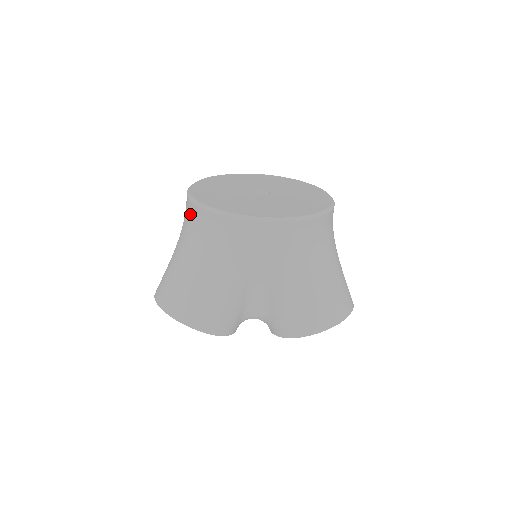
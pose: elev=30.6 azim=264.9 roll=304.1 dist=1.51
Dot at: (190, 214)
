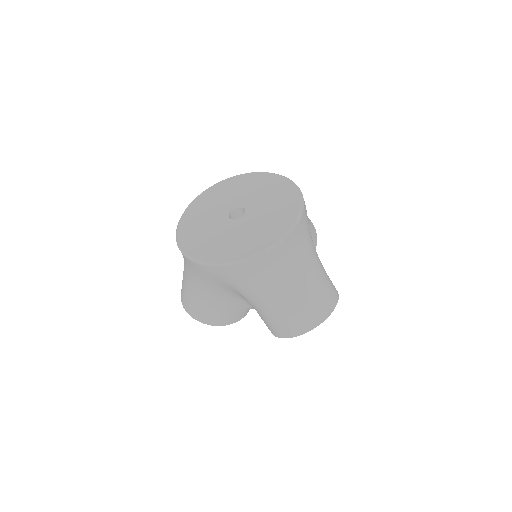
Dot at: occluded
